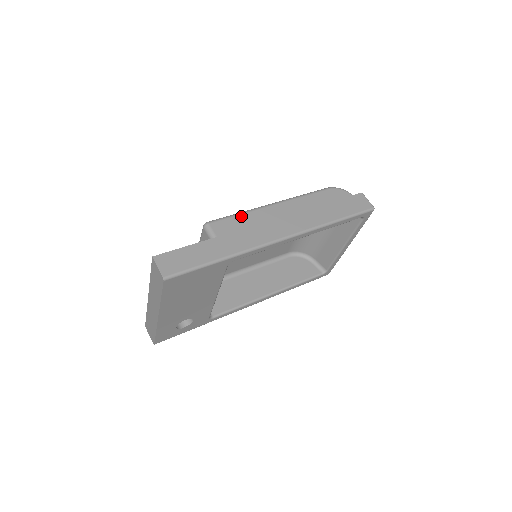
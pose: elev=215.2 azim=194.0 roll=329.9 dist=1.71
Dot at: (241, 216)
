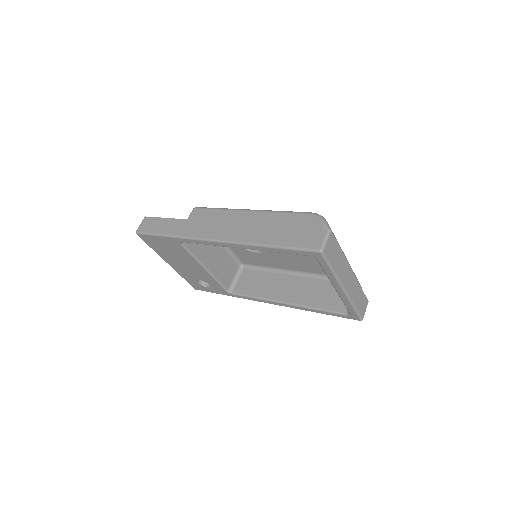
Dot at: (216, 211)
